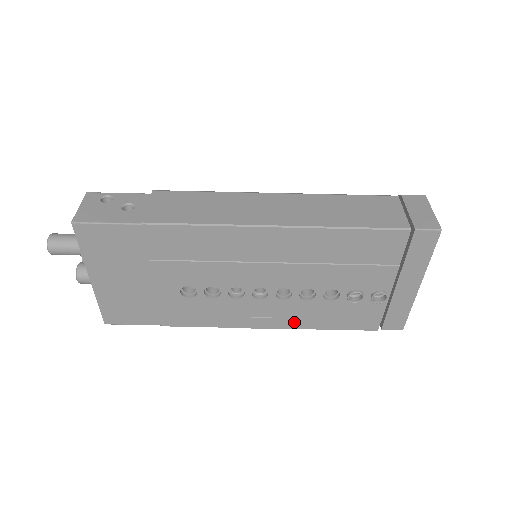
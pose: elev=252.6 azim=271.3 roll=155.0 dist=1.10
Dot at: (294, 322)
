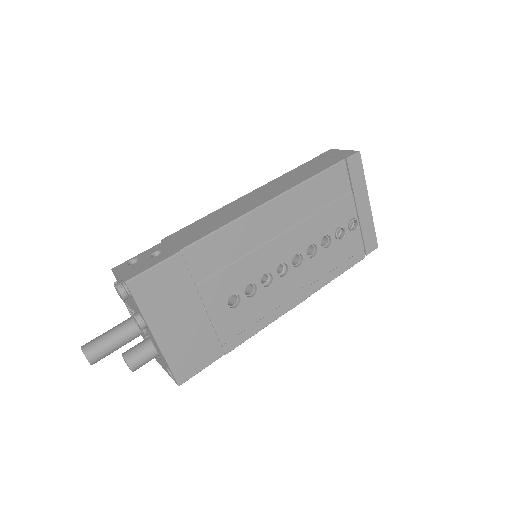
Dot at: (314, 284)
